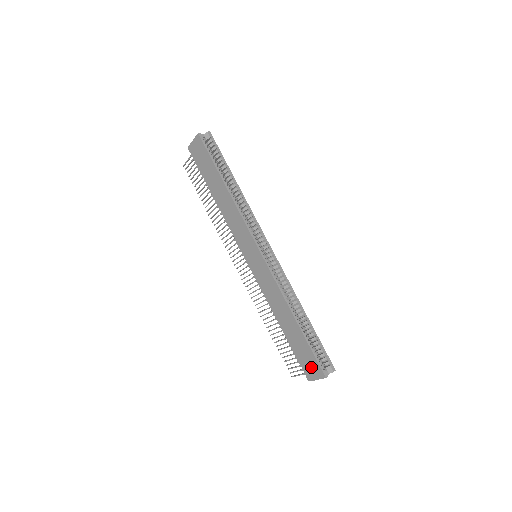
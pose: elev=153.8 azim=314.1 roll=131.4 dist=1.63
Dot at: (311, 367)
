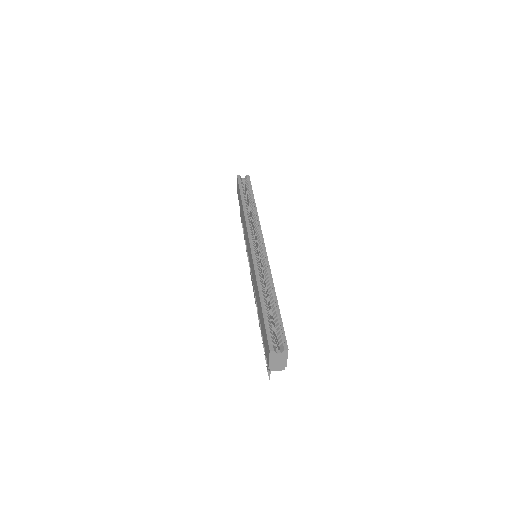
Dot at: (266, 347)
